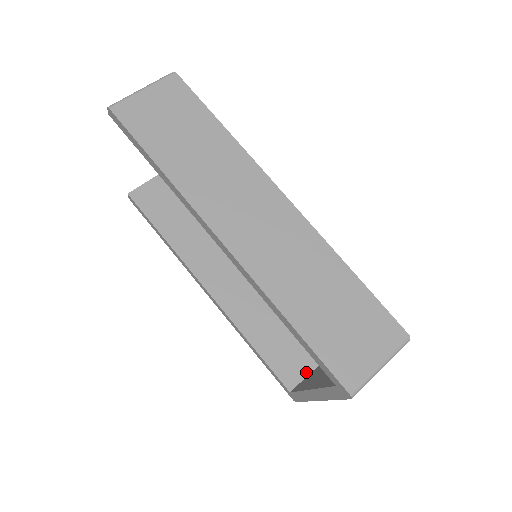
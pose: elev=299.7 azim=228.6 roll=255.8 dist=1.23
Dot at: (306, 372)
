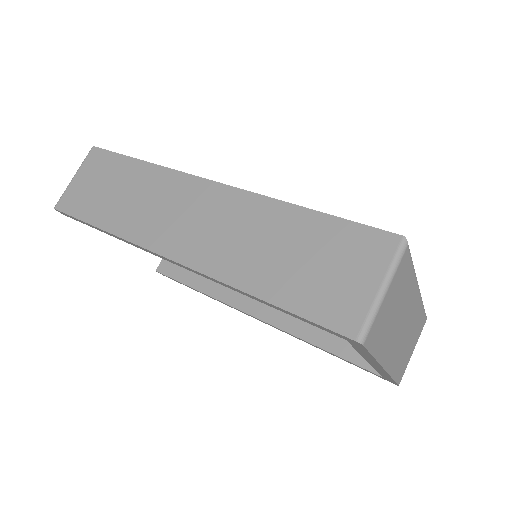
Dot at: occluded
